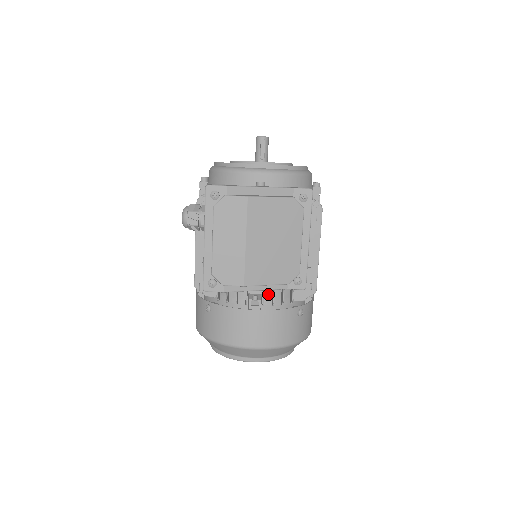
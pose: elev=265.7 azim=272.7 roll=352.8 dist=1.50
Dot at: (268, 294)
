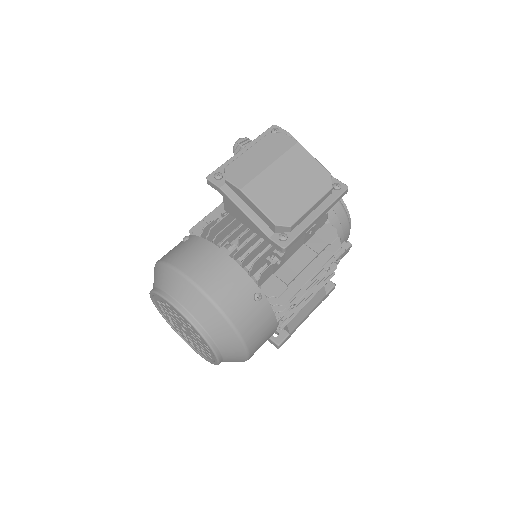
Dot at: occluded
